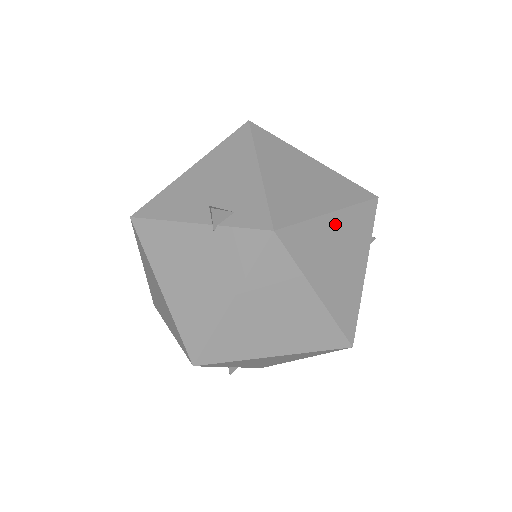
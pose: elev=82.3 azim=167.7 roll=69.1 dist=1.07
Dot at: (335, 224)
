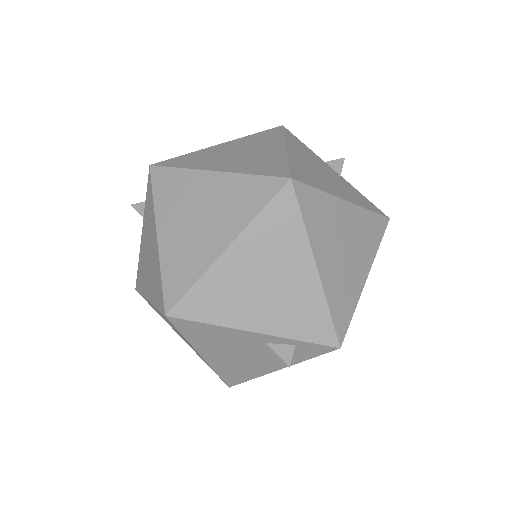
Dot at: (226, 146)
